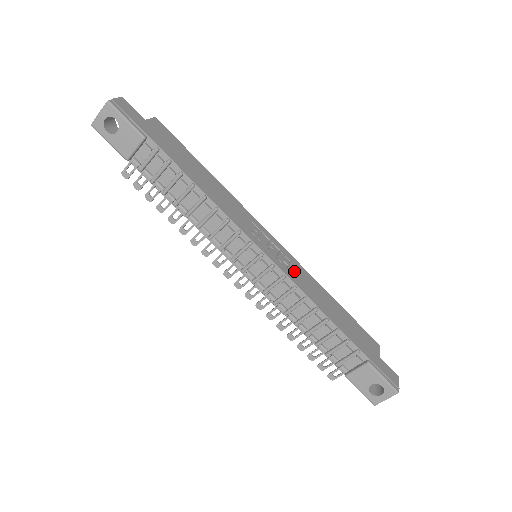
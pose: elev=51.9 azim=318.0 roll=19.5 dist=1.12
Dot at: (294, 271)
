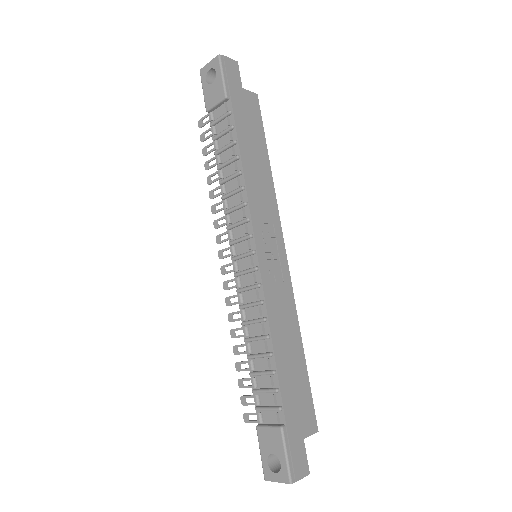
Dot at: (278, 291)
